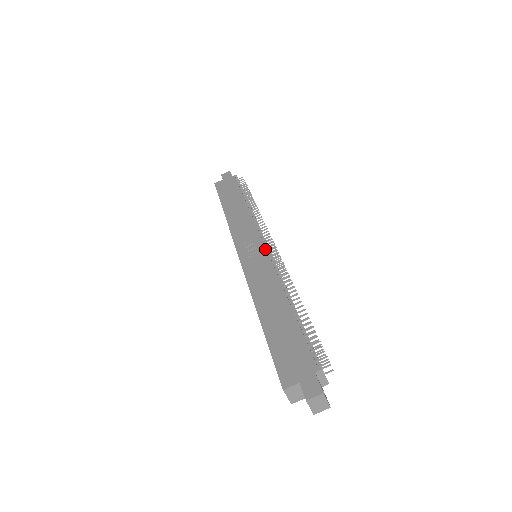
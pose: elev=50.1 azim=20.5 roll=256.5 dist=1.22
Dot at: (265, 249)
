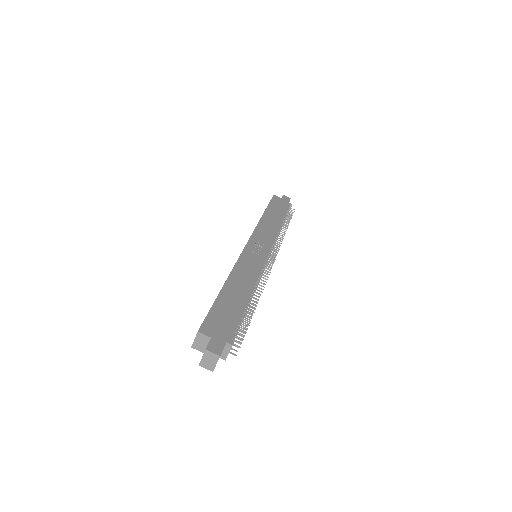
Dot at: occluded
